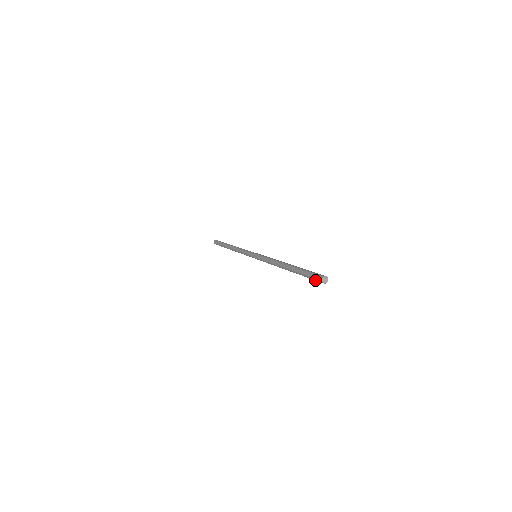
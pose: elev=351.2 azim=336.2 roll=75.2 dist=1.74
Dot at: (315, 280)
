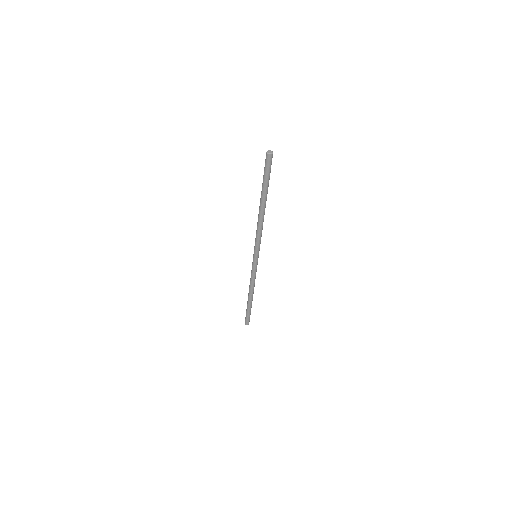
Dot at: (267, 165)
